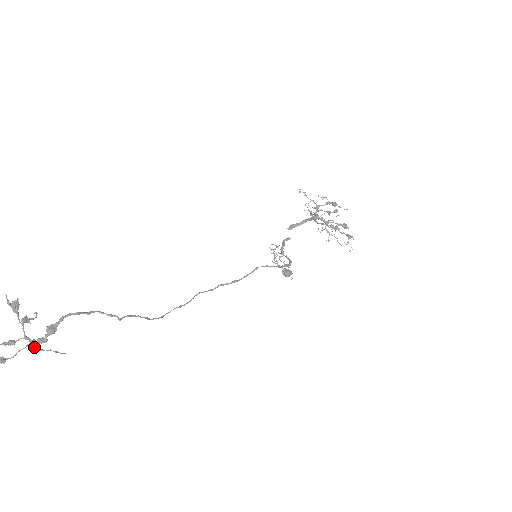
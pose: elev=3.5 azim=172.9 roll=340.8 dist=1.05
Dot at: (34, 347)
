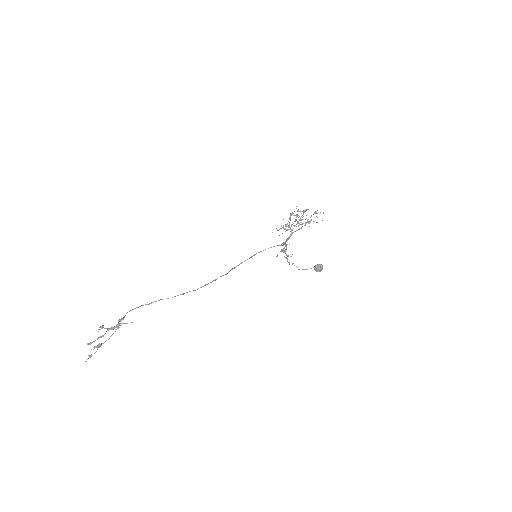
Dot at: (113, 328)
